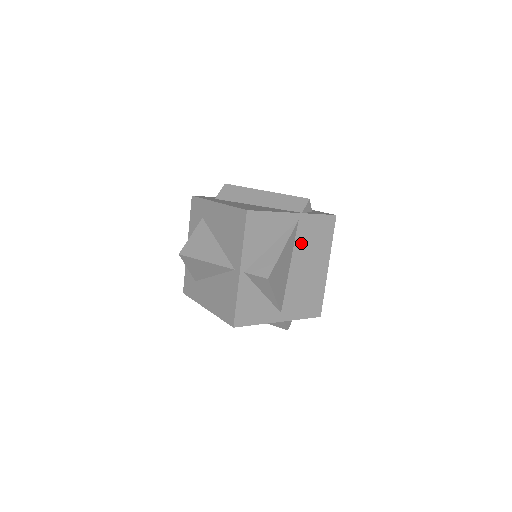
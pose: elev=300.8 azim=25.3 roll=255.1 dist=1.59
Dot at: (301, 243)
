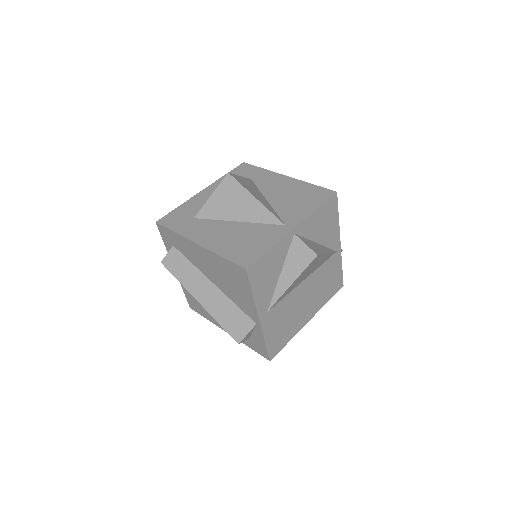
Dot at: (322, 272)
